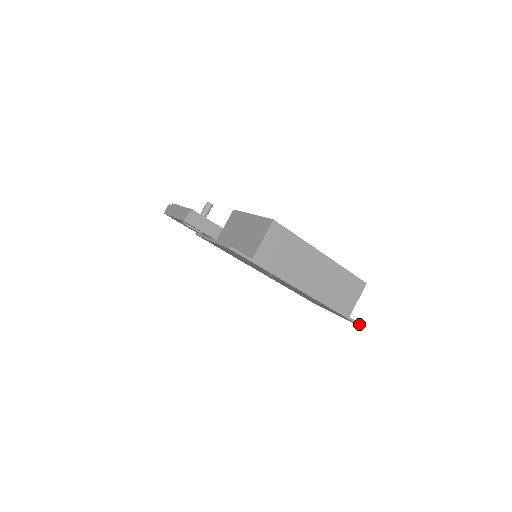
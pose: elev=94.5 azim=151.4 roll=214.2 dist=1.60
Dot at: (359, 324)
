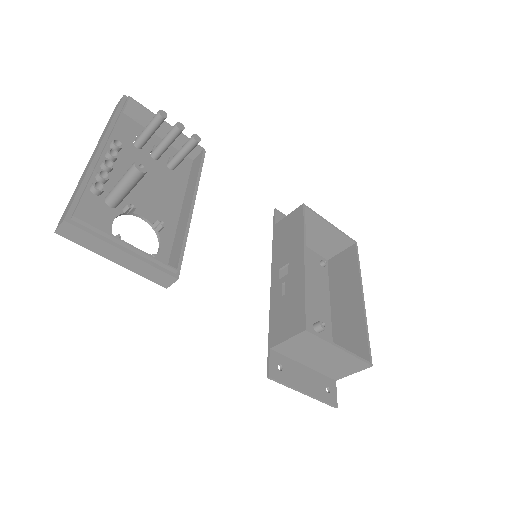
Dot at: occluded
